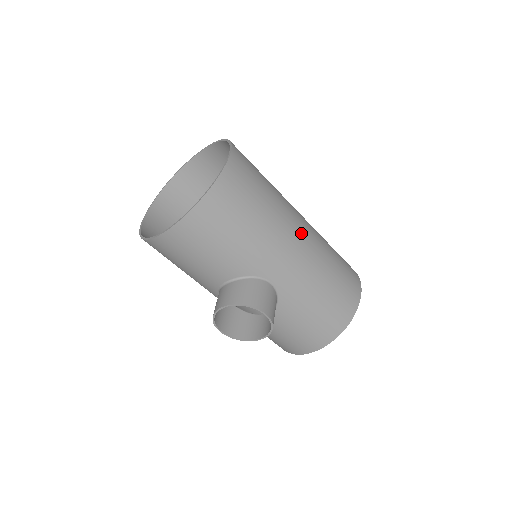
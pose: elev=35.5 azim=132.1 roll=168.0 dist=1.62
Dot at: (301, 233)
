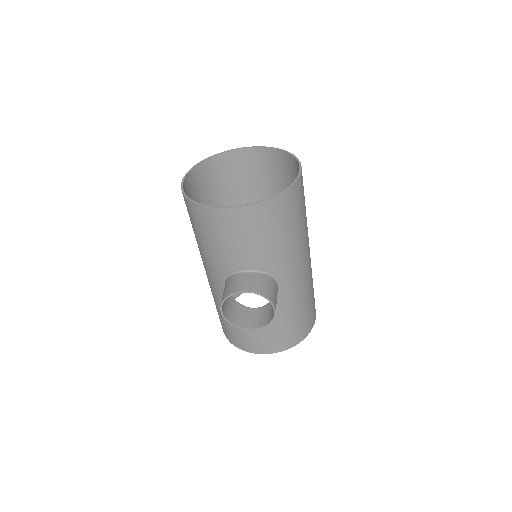
Dot at: (309, 254)
